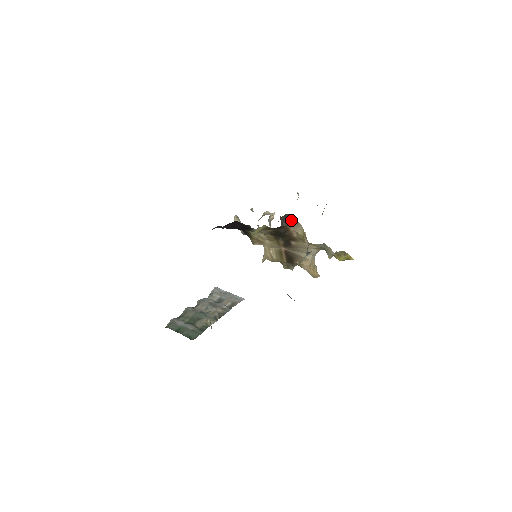
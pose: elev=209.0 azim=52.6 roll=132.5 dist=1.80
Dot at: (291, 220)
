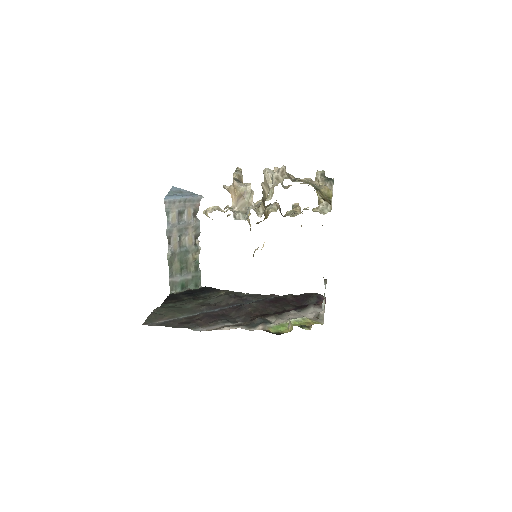
Dot at: occluded
